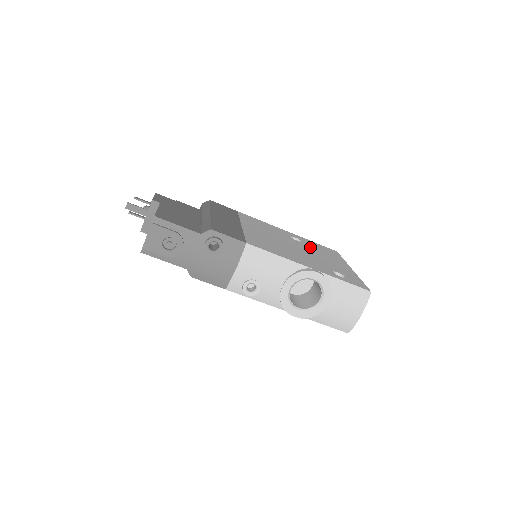
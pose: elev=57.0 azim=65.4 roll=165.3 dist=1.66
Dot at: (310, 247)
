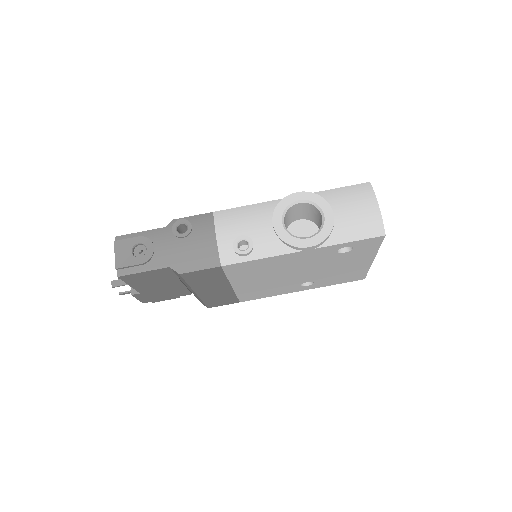
Dot at: occluded
